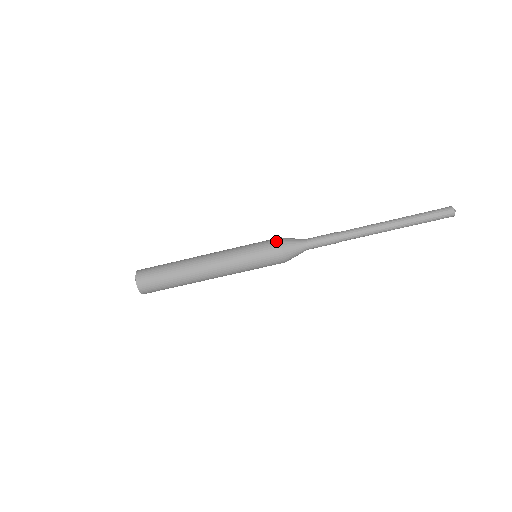
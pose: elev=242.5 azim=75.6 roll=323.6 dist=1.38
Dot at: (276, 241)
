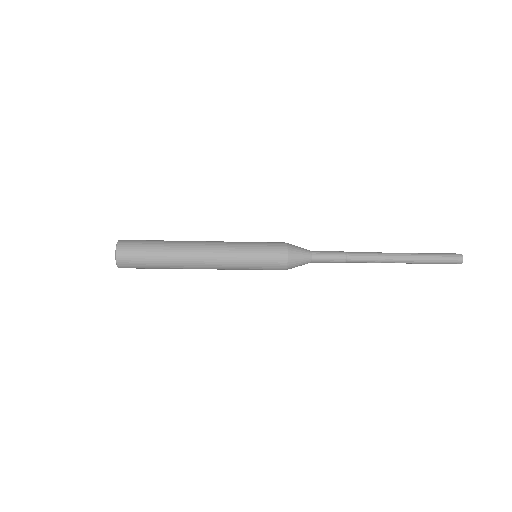
Dot at: (283, 245)
